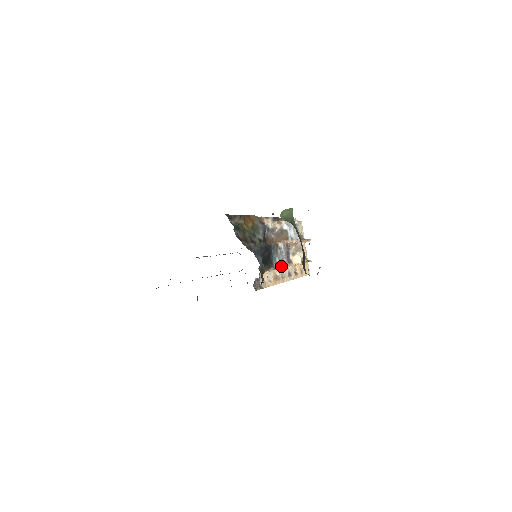
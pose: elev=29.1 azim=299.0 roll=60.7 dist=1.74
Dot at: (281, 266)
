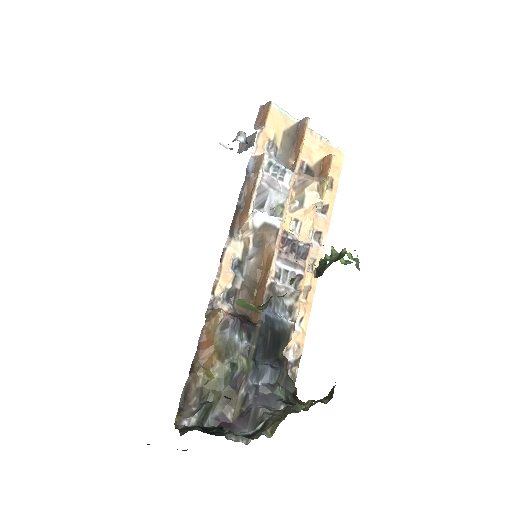
Dot at: (299, 295)
